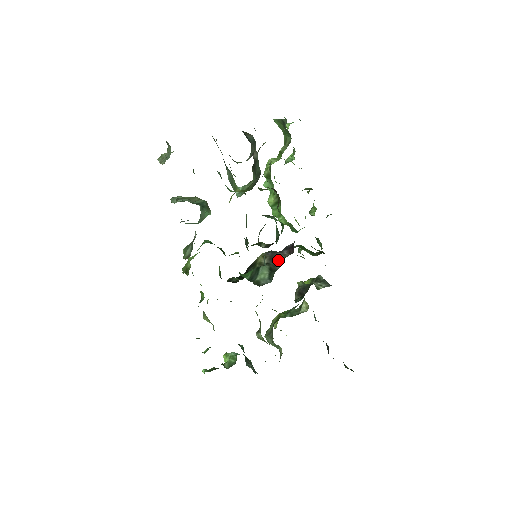
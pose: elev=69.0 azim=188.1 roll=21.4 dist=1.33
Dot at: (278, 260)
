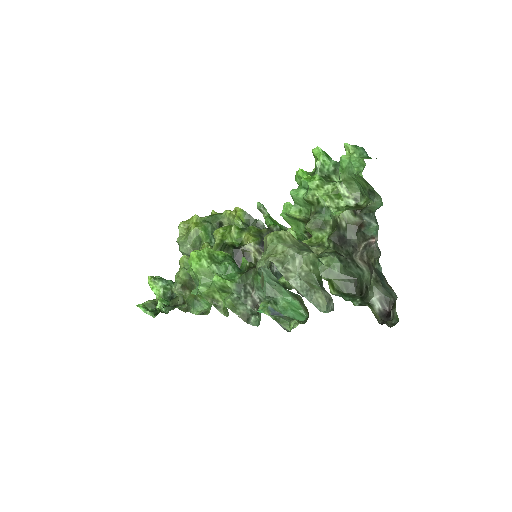
Dot at: occluded
